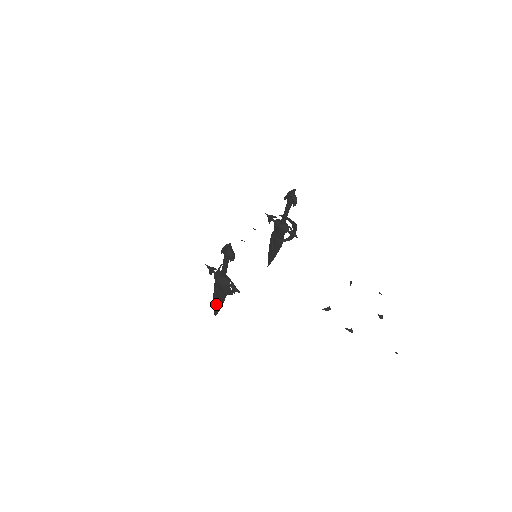
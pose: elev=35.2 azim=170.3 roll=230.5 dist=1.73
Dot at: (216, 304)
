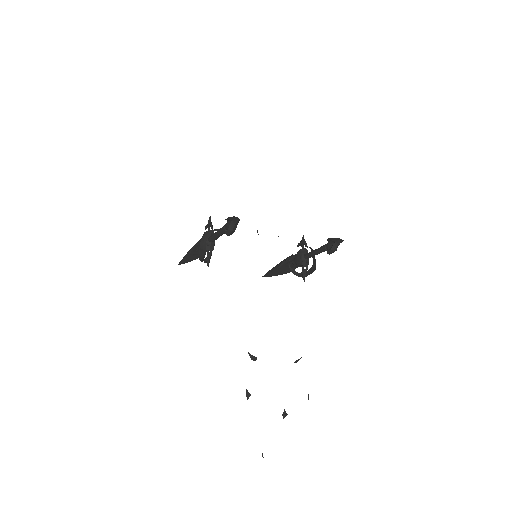
Dot at: (187, 256)
